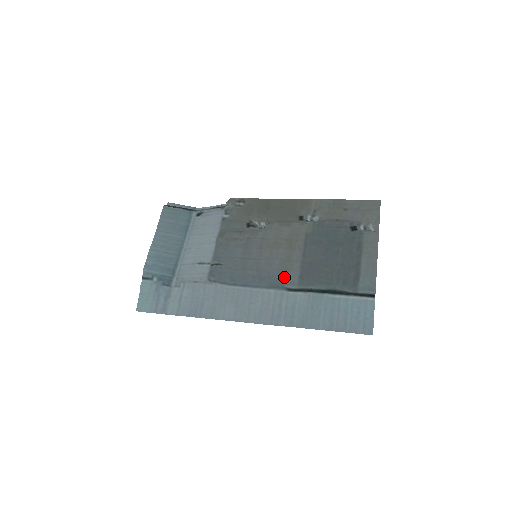
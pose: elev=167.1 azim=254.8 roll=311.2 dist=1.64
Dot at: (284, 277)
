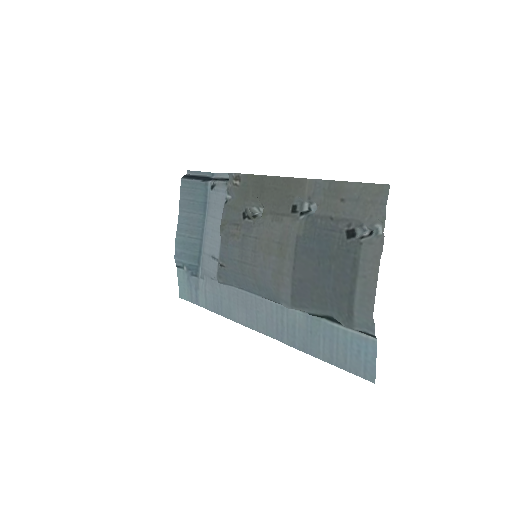
Dot at: (278, 293)
